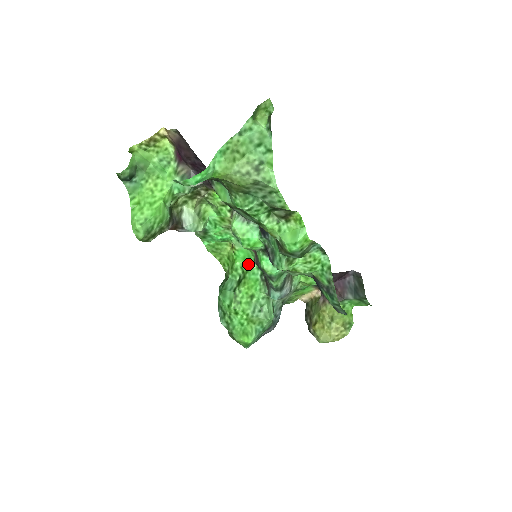
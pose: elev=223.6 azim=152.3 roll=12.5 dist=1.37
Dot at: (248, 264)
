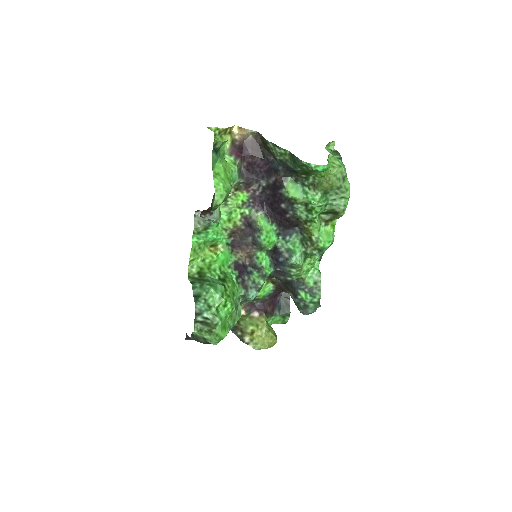
Dot at: (225, 267)
